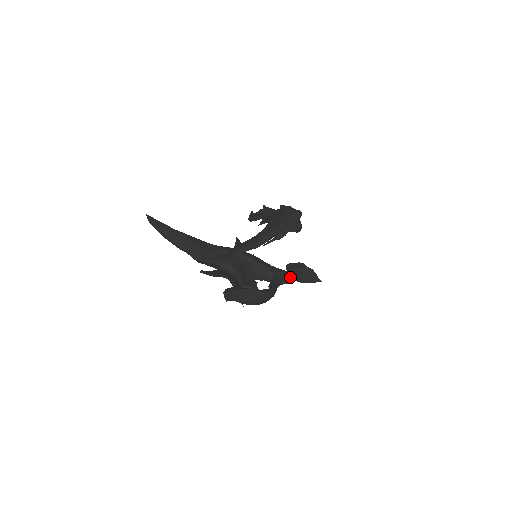
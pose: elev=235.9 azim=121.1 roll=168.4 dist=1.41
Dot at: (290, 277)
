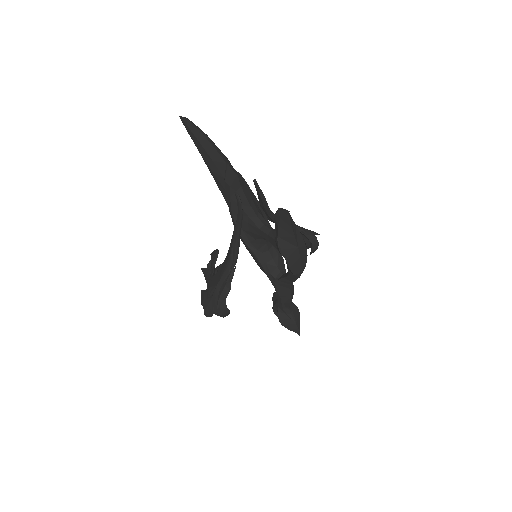
Dot at: (293, 292)
